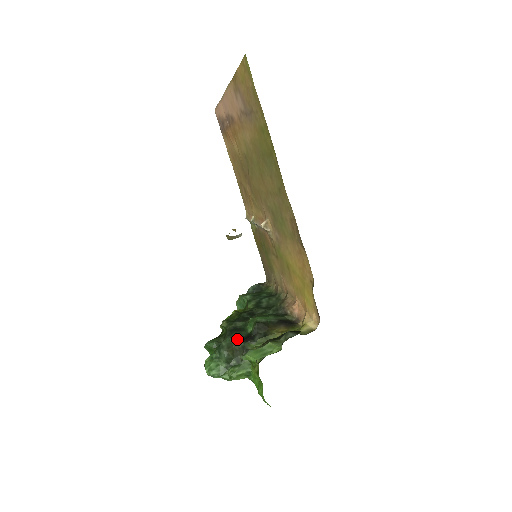
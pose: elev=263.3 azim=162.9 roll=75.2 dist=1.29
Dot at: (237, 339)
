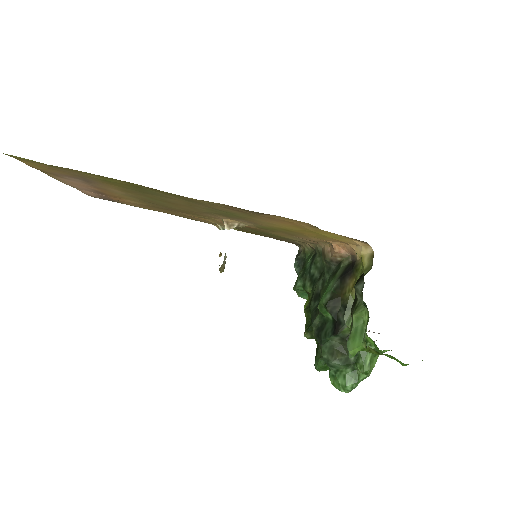
Dot at: (329, 339)
